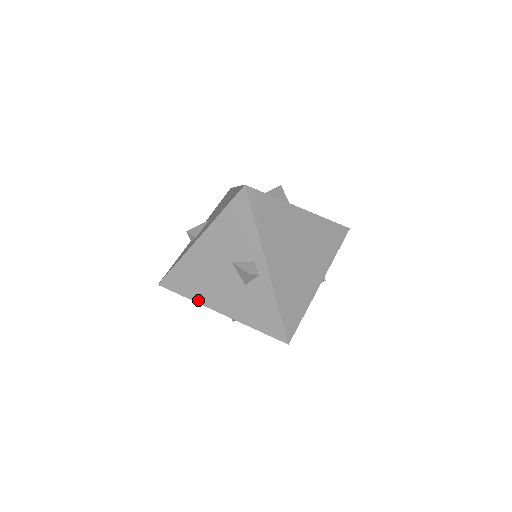
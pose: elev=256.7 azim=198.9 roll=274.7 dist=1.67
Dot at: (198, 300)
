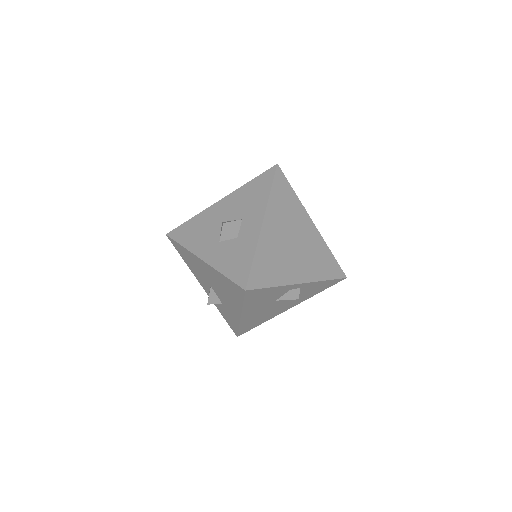
Dot at: (271, 318)
